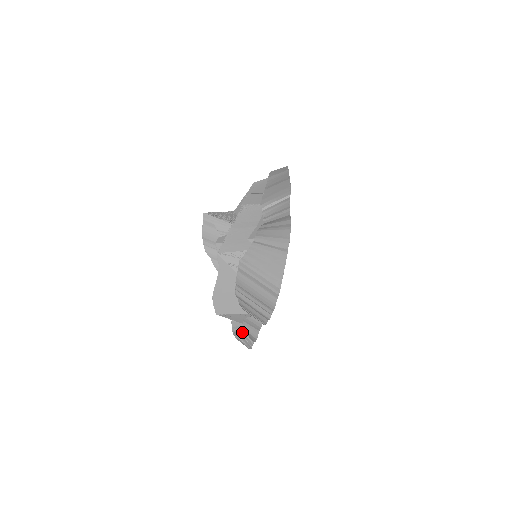
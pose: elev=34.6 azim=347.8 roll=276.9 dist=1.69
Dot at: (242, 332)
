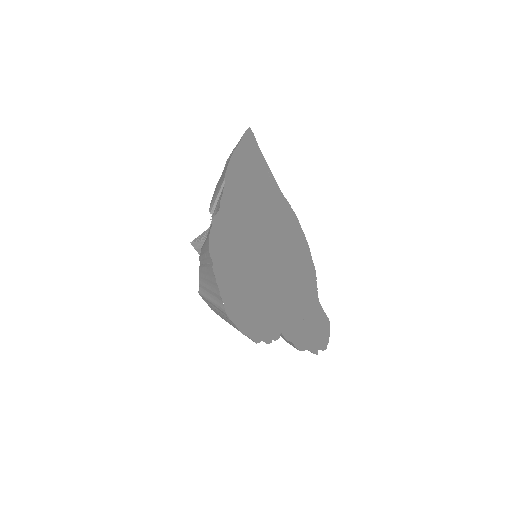
Dot at: occluded
